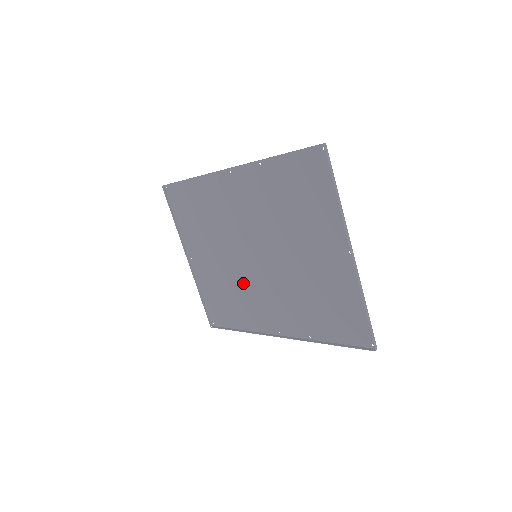
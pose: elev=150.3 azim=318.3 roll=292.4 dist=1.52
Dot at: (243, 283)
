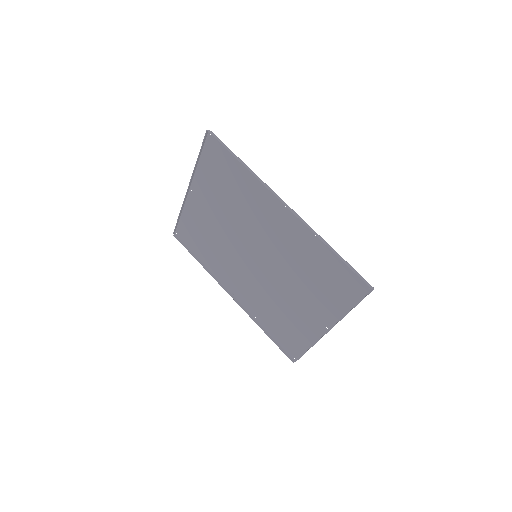
Dot at: (229, 251)
